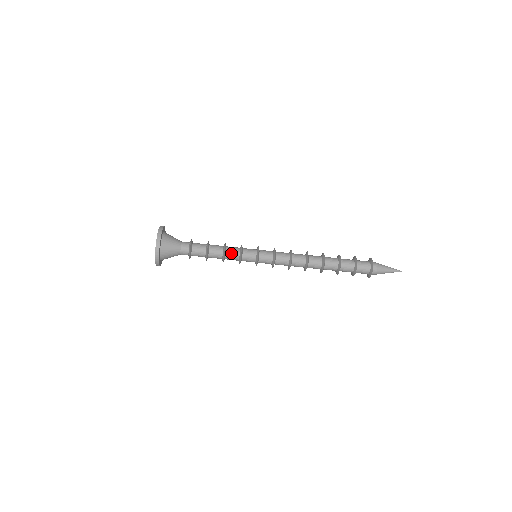
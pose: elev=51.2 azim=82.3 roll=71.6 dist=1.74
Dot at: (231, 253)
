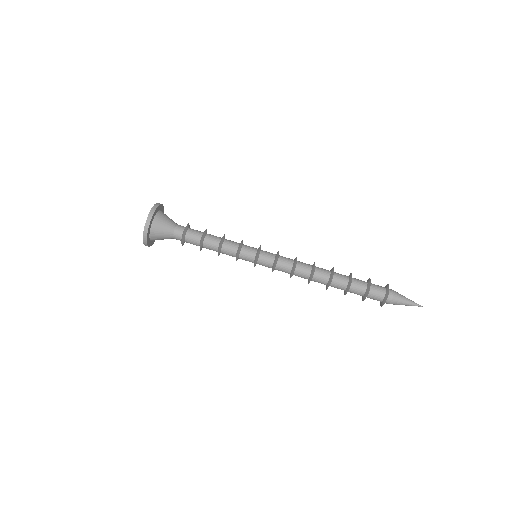
Dot at: (229, 245)
